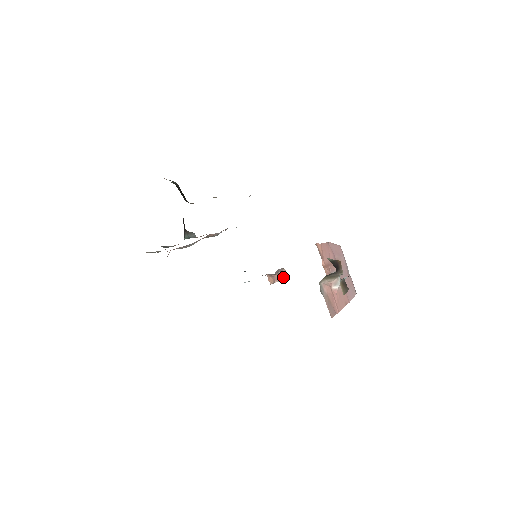
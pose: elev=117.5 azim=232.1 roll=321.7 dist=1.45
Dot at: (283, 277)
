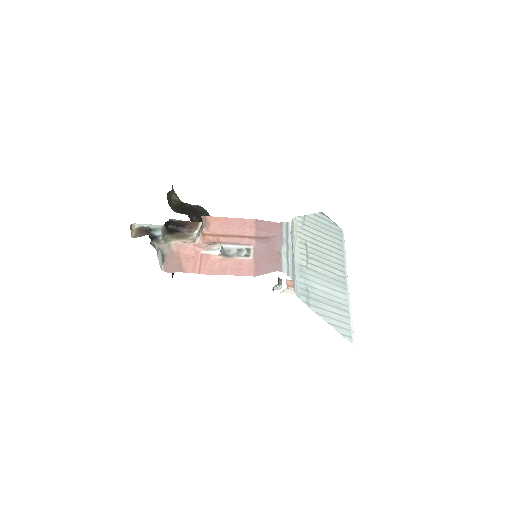
Dot at: occluded
